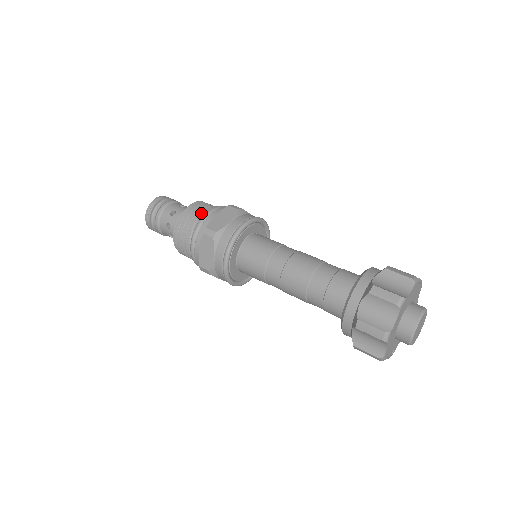
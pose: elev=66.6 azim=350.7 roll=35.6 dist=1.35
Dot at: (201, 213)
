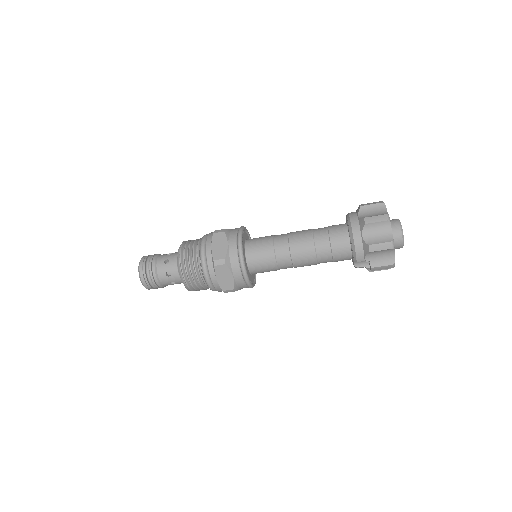
Dot at: occluded
